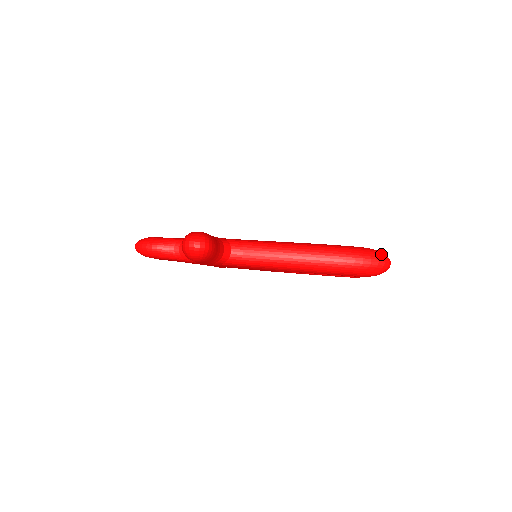
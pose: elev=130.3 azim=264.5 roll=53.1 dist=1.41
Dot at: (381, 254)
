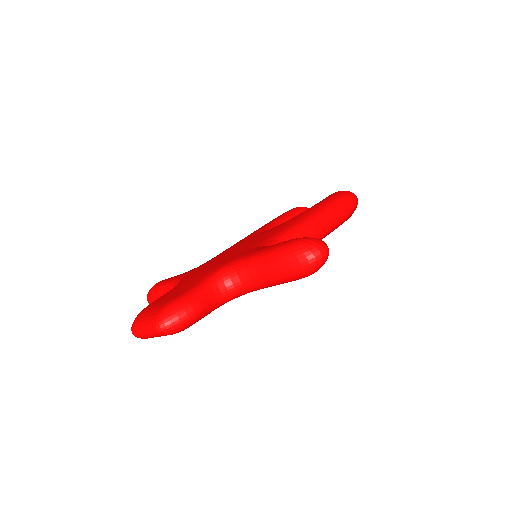
Dot at: occluded
